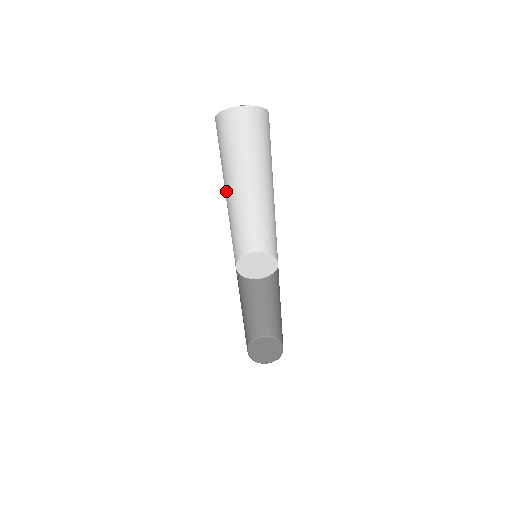
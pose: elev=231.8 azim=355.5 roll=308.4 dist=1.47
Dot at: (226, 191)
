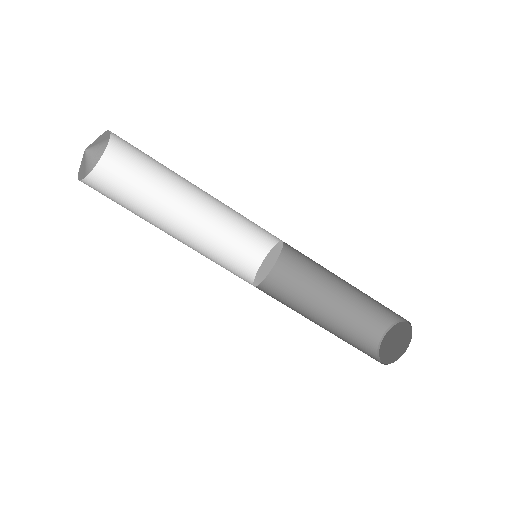
Dot at: occluded
